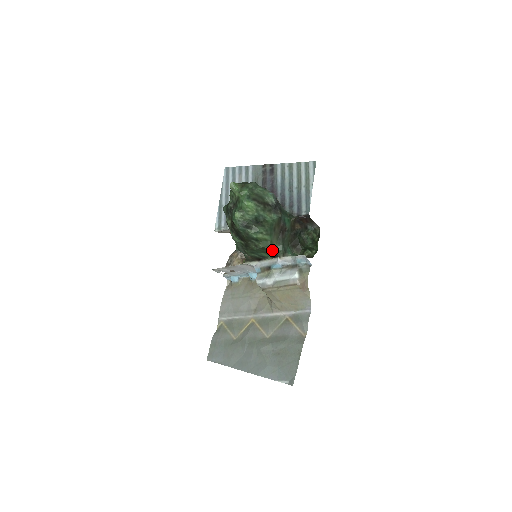
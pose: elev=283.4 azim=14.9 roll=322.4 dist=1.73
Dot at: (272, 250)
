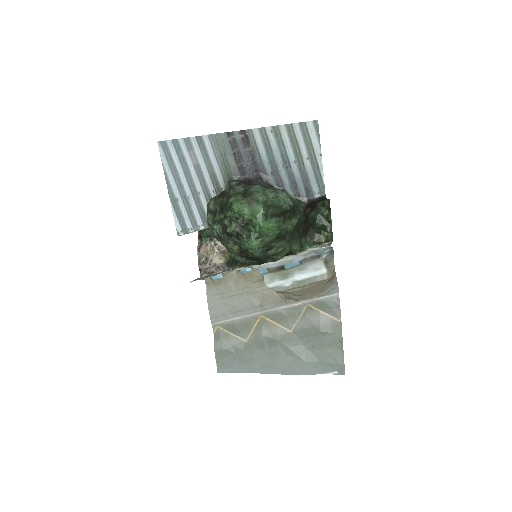
Dot at: occluded
